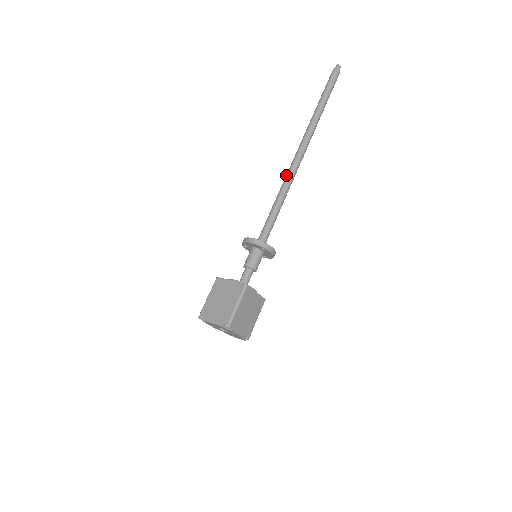
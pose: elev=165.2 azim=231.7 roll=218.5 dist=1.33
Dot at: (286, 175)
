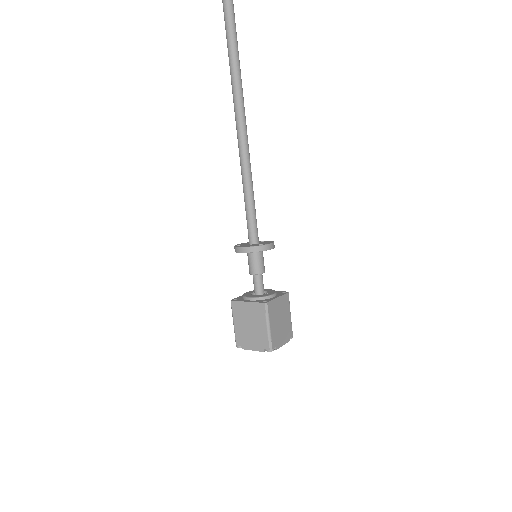
Dot at: occluded
